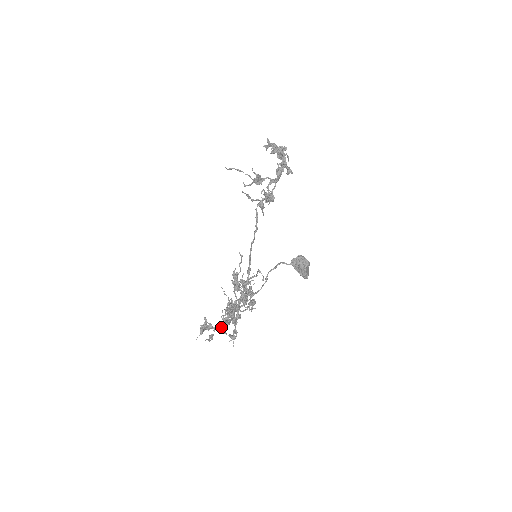
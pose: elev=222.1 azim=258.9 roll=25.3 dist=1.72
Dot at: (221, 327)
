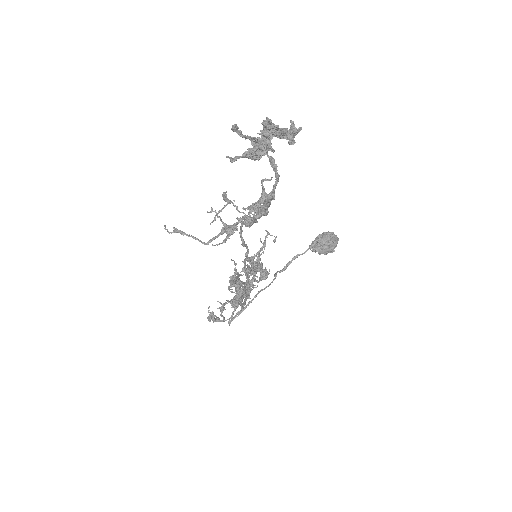
Dot at: occluded
